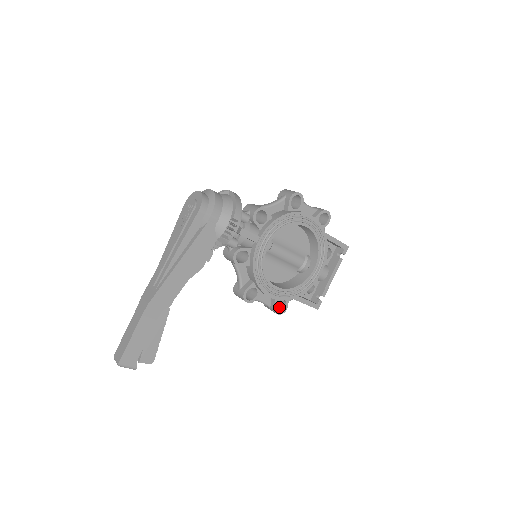
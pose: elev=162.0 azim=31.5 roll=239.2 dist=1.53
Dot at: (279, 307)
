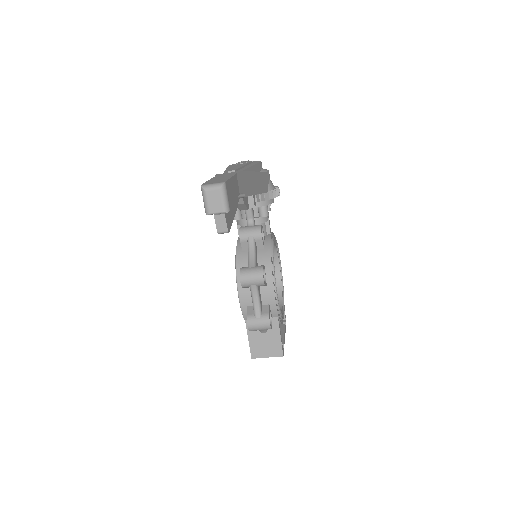
Dot at: occluded
